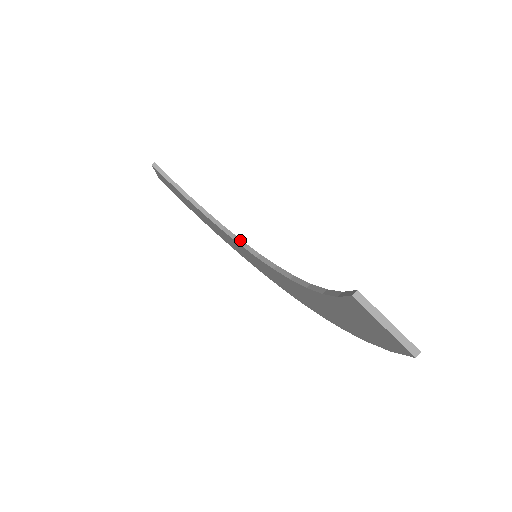
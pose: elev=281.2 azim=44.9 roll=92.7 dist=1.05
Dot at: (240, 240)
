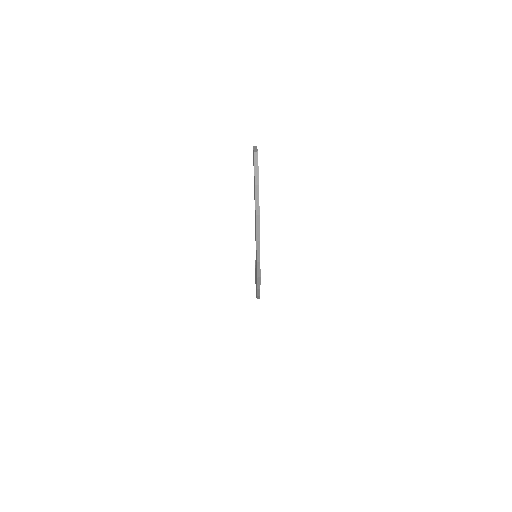
Dot at: occluded
